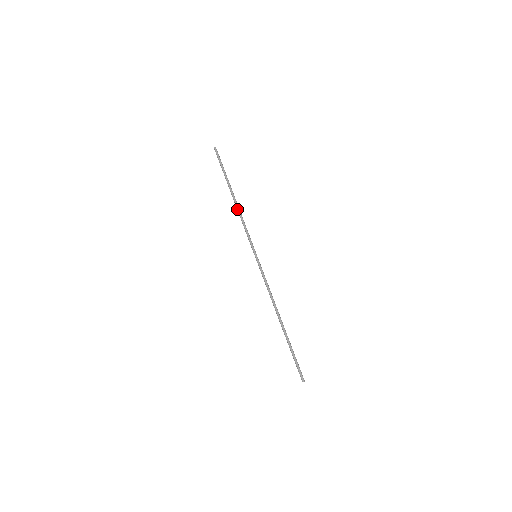
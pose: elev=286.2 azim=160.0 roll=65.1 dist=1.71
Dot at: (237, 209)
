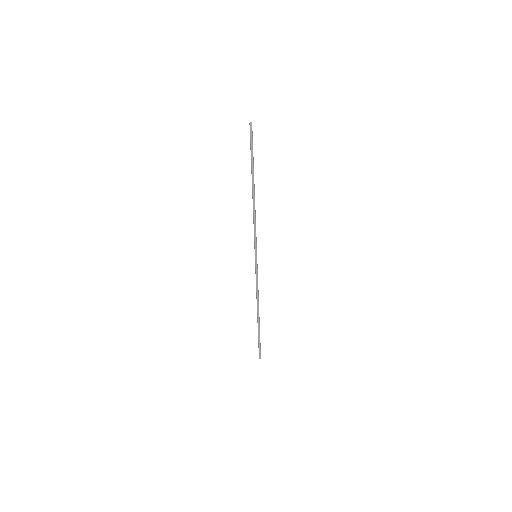
Dot at: (253, 205)
